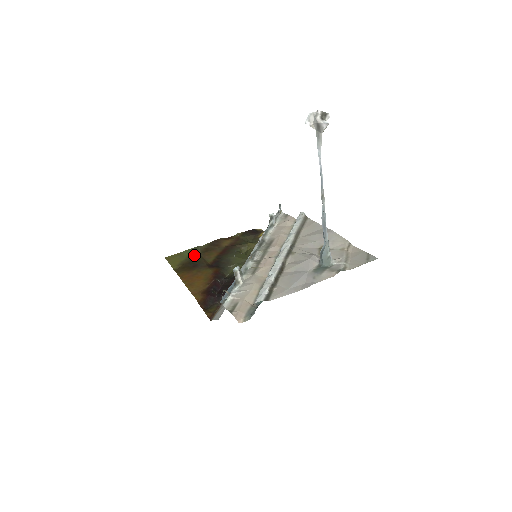
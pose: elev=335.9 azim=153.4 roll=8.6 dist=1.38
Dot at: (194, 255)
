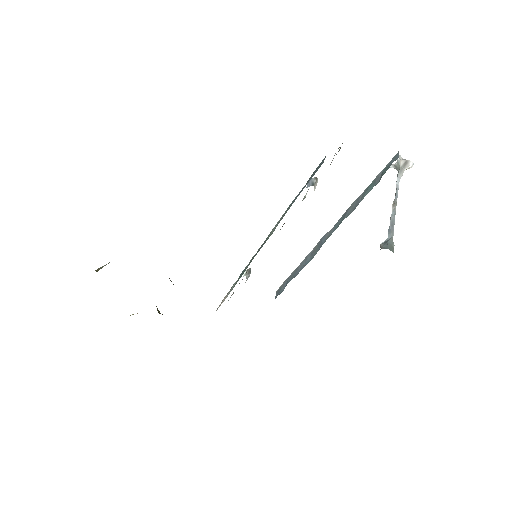
Dot at: occluded
